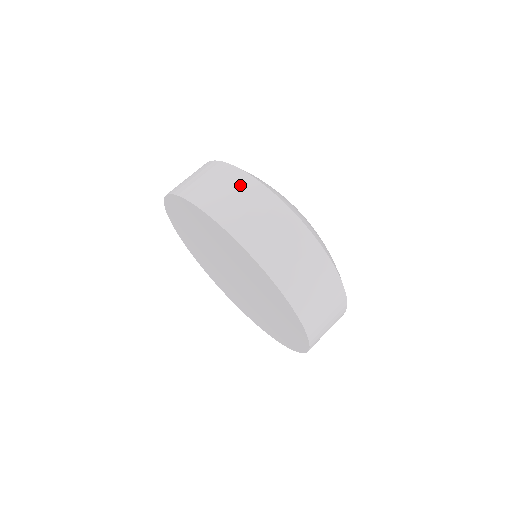
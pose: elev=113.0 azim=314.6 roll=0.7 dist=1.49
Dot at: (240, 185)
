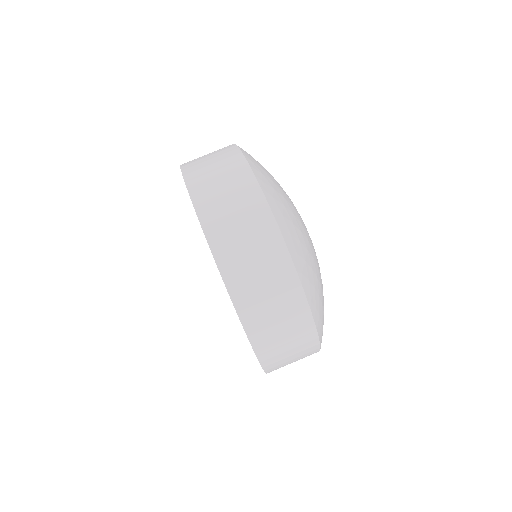
Dot at: (226, 158)
